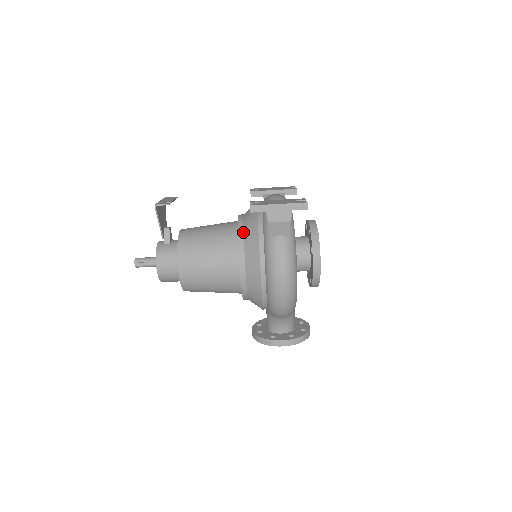
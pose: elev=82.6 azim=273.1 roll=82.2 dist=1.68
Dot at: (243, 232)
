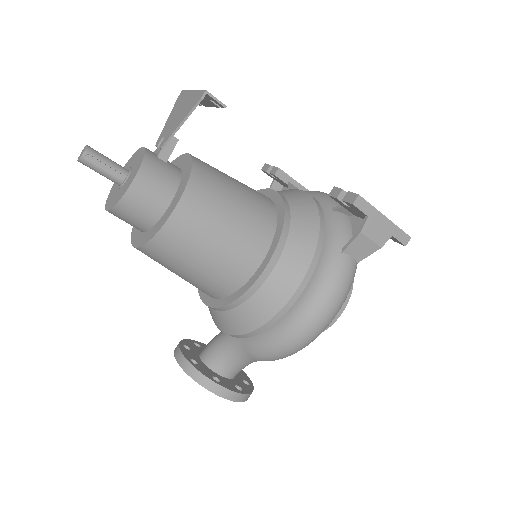
Dot at: (290, 219)
